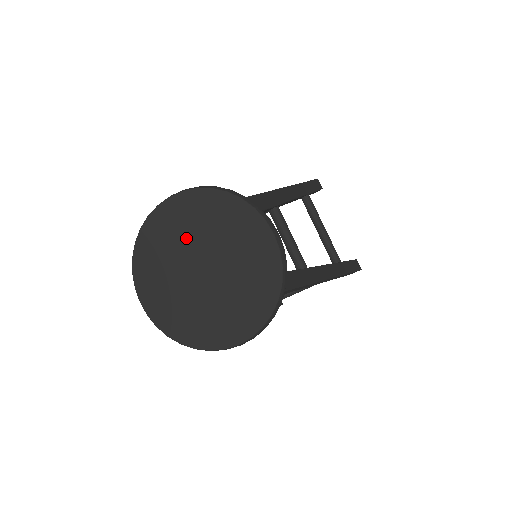
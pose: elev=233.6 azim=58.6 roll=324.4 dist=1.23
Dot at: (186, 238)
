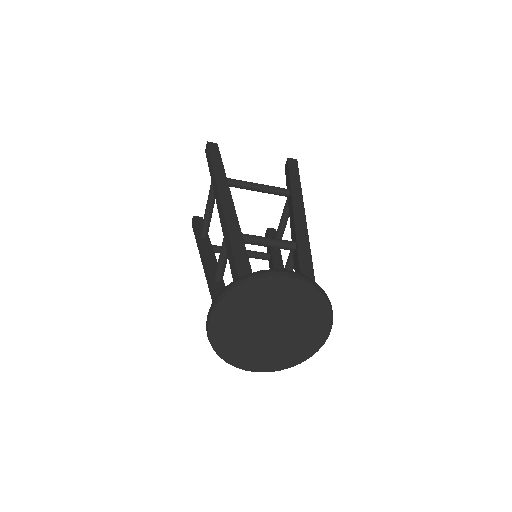
Dot at: (277, 306)
